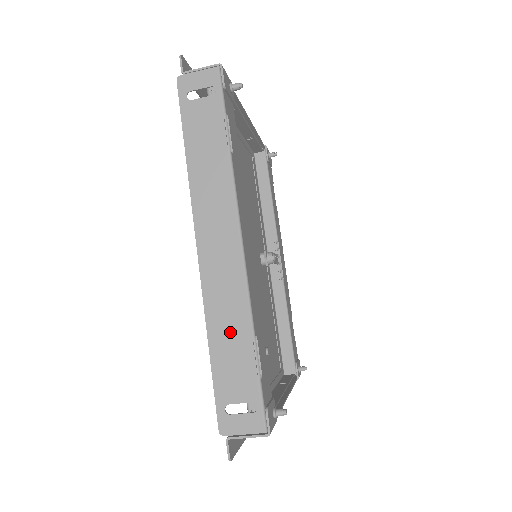
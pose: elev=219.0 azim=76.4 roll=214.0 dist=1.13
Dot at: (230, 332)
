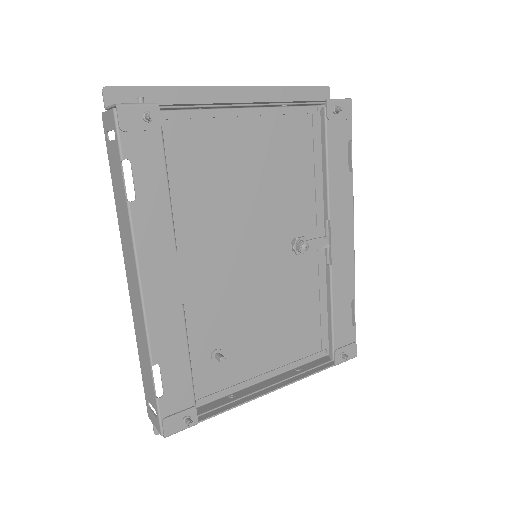
Dot at: (143, 353)
